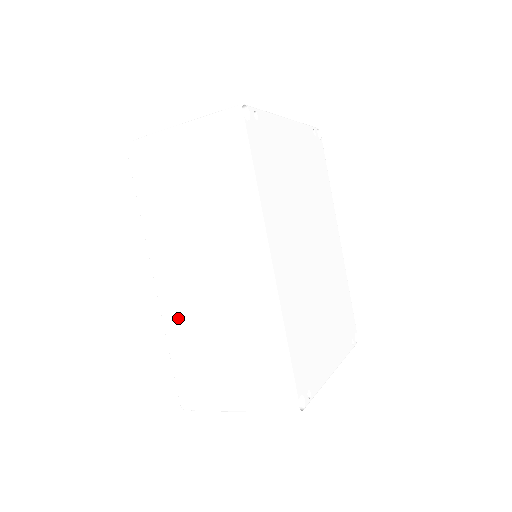
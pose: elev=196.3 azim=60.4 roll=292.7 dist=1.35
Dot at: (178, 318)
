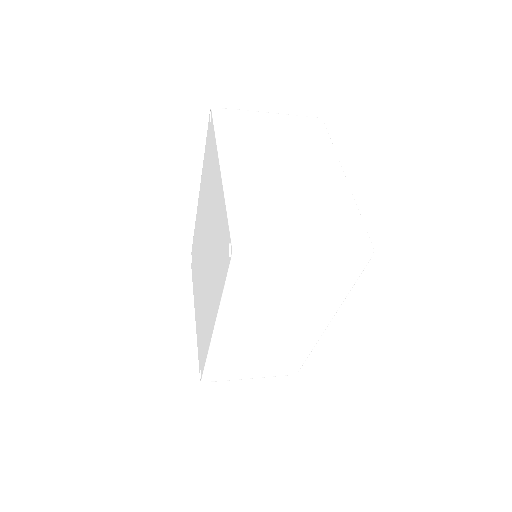
Dot at: (227, 350)
